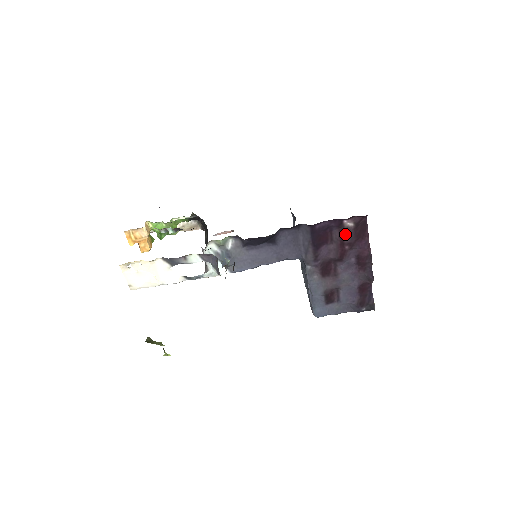
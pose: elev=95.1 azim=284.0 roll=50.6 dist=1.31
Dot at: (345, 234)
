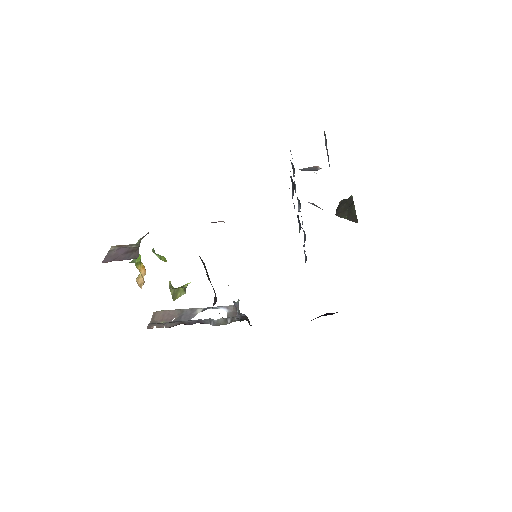
Dot at: occluded
